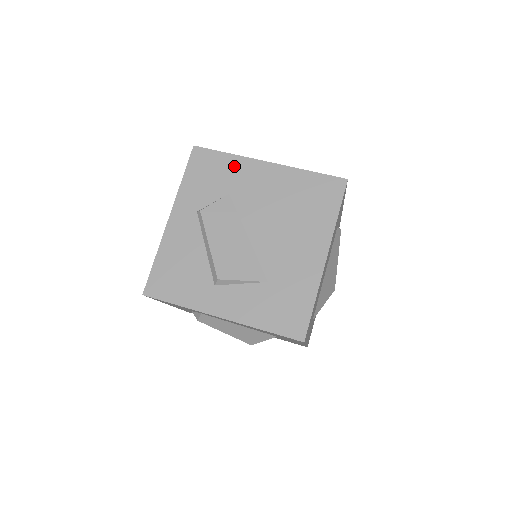
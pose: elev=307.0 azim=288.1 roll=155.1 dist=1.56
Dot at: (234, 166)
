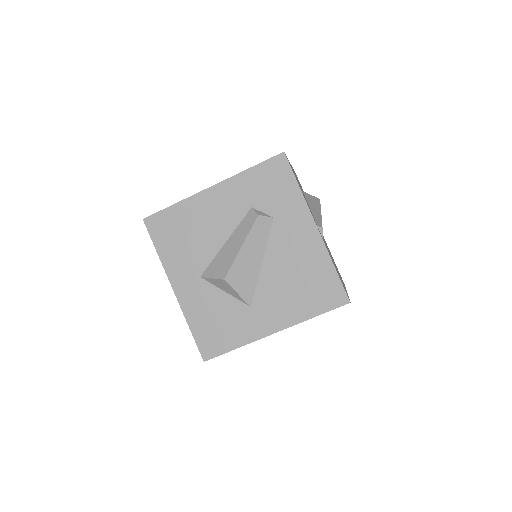
Dot at: occluded
